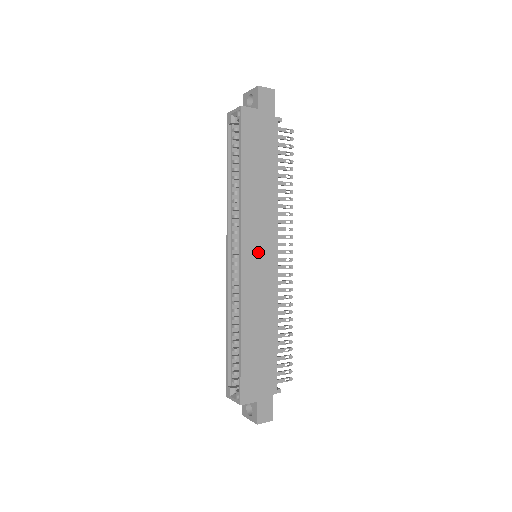
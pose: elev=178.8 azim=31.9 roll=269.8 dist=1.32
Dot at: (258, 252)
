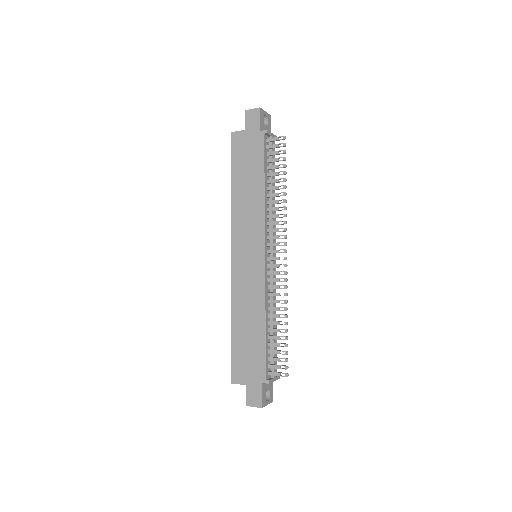
Dot at: (246, 252)
